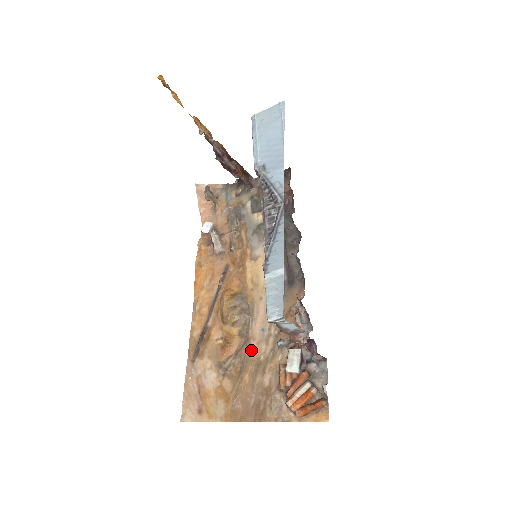
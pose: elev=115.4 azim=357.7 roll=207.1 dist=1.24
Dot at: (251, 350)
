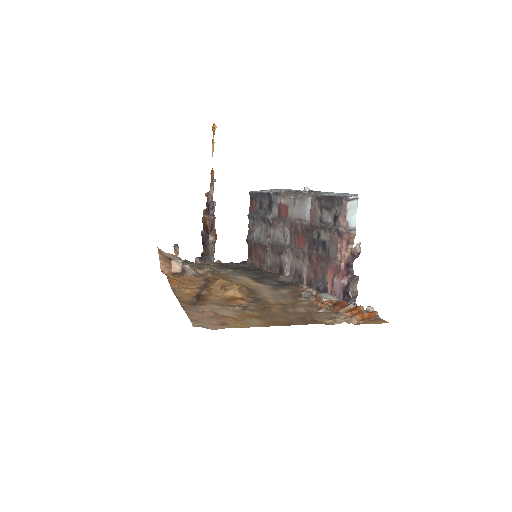
Dot at: (269, 301)
